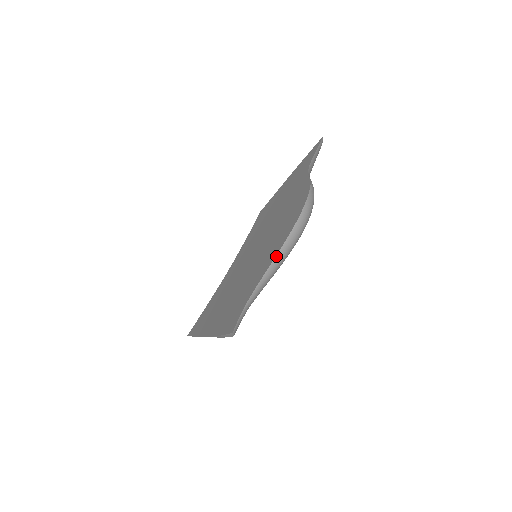
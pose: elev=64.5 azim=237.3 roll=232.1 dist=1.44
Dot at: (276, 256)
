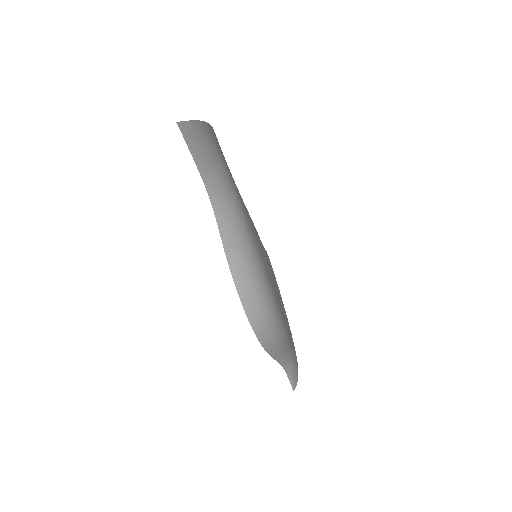
Dot at: (271, 356)
